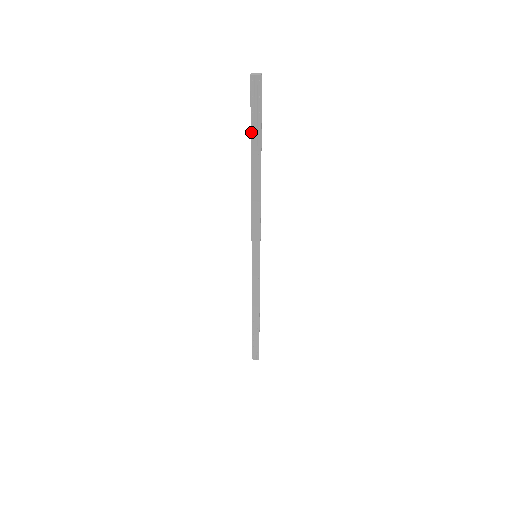
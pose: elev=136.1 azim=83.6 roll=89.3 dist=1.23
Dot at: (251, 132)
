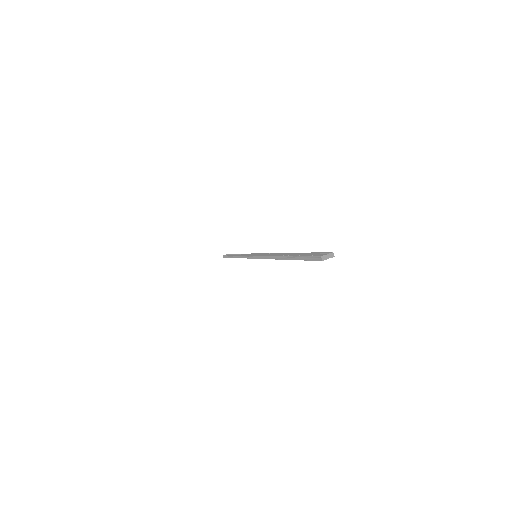
Dot at: occluded
